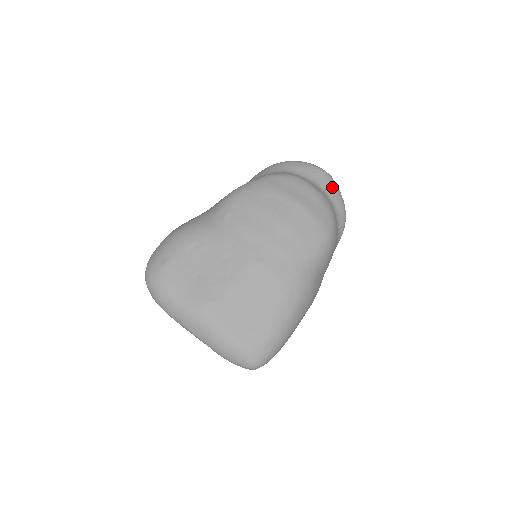
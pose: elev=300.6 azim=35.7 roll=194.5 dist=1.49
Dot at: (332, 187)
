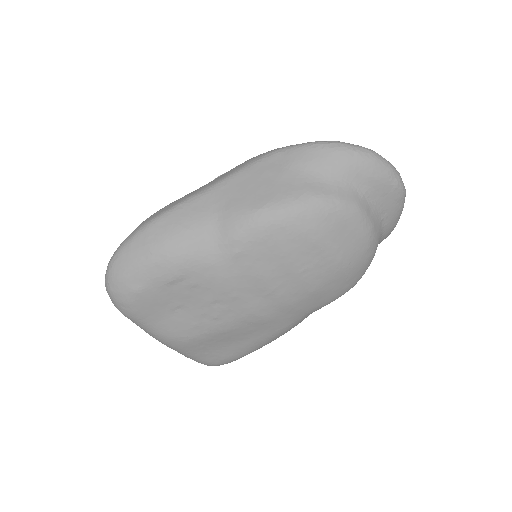
Dot at: (396, 212)
